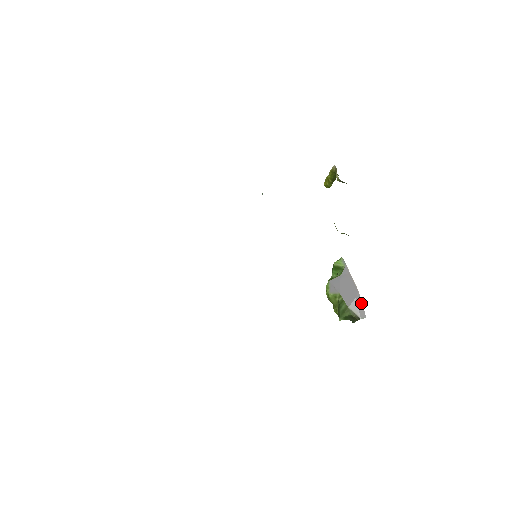
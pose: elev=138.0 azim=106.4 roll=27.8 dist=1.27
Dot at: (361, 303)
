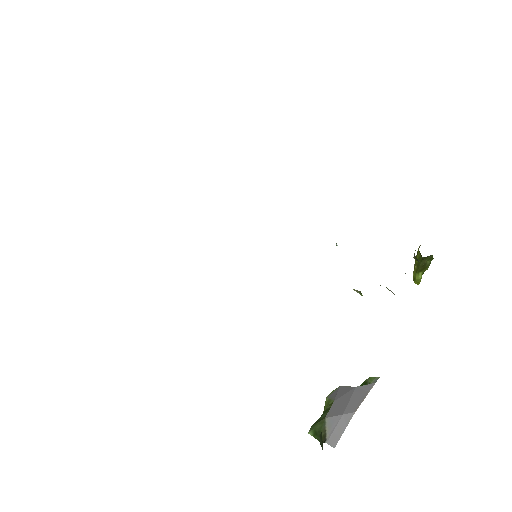
Dot at: (344, 426)
